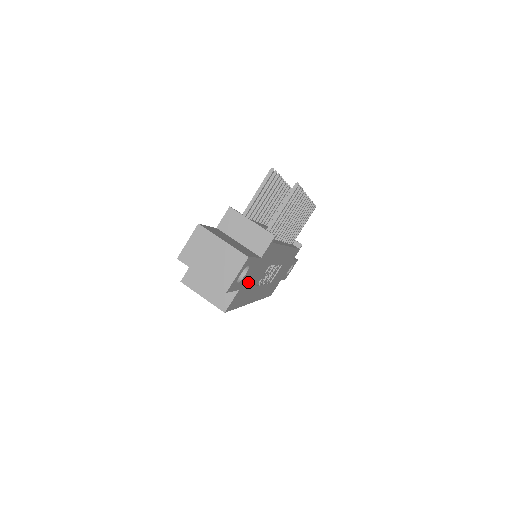
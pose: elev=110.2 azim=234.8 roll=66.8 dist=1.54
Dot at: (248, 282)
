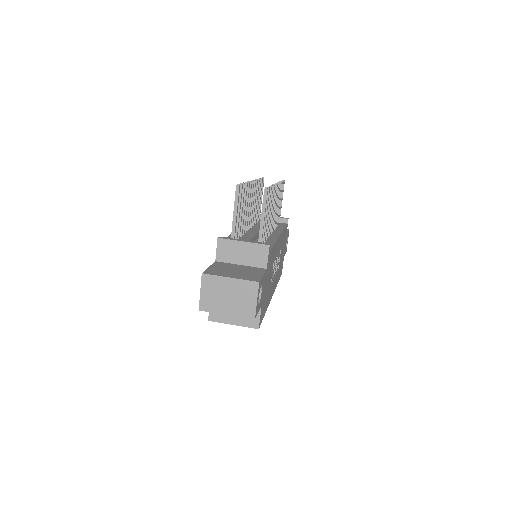
Dot at: (265, 292)
